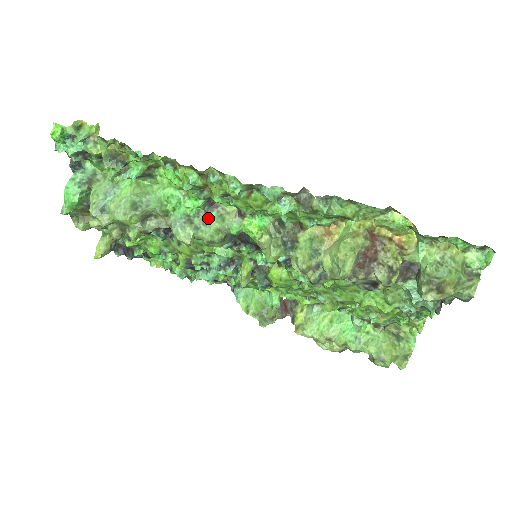
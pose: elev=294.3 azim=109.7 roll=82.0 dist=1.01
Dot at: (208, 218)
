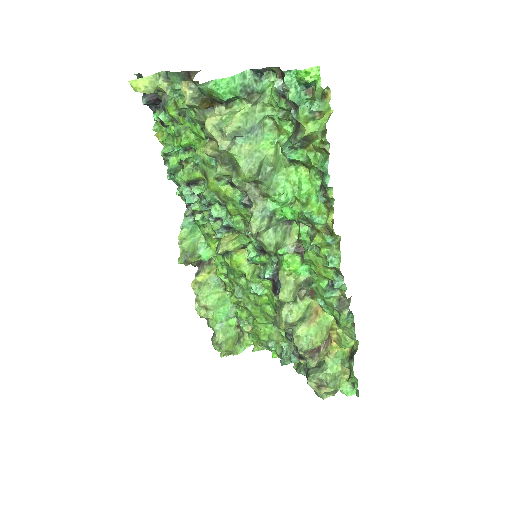
Dot at: (280, 228)
